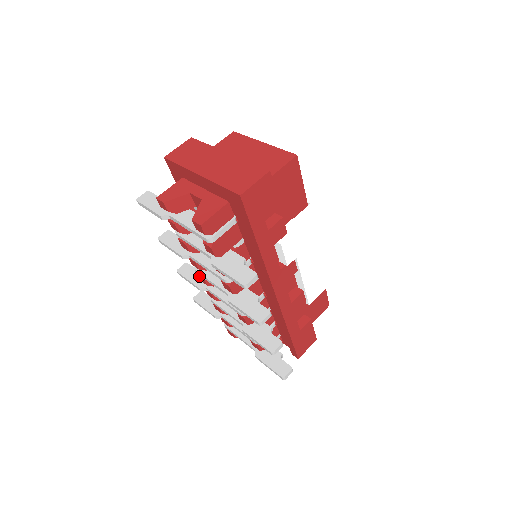
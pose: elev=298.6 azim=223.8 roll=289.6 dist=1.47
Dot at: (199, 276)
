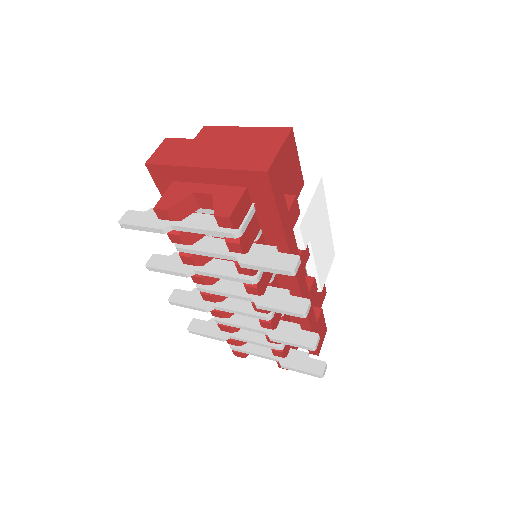
Dot at: (203, 295)
